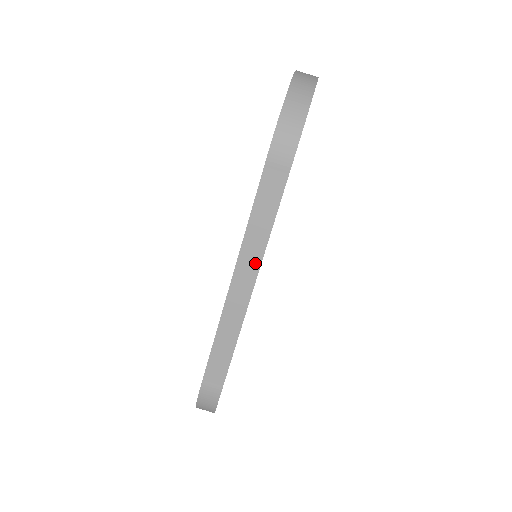
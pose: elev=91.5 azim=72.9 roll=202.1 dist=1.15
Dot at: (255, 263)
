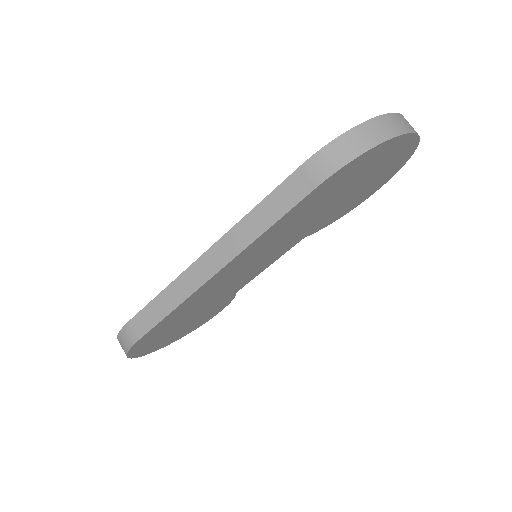
Dot at: (234, 250)
